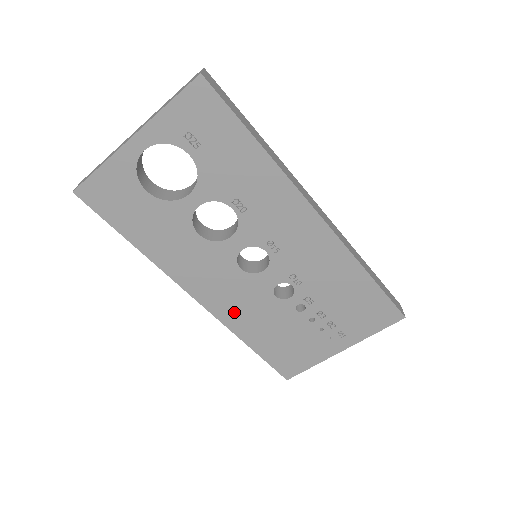
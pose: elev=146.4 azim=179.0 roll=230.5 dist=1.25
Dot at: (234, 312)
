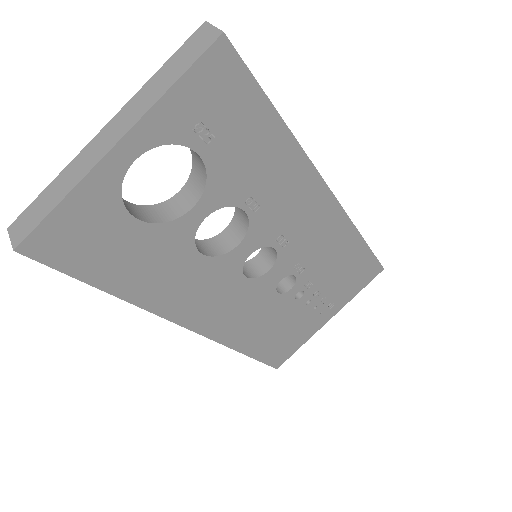
Dot at: (233, 326)
